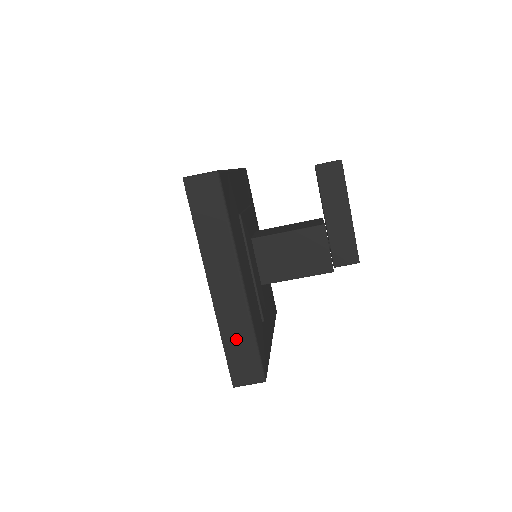
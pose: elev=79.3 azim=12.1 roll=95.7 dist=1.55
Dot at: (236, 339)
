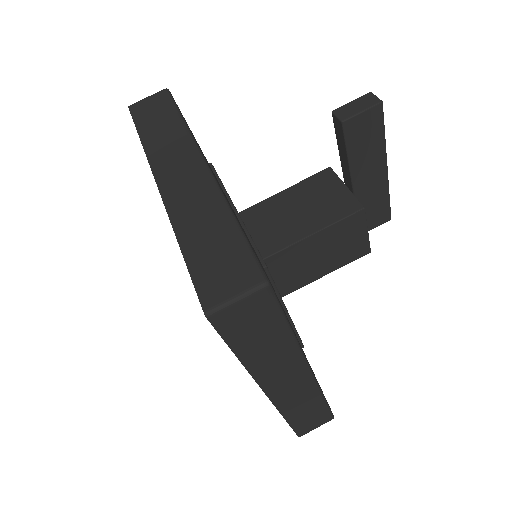
Dot at: (302, 411)
